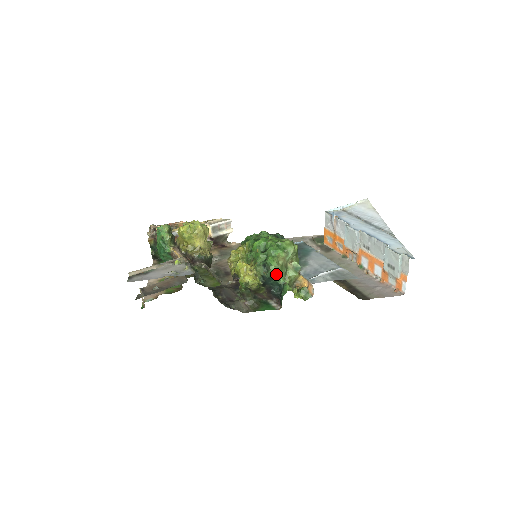
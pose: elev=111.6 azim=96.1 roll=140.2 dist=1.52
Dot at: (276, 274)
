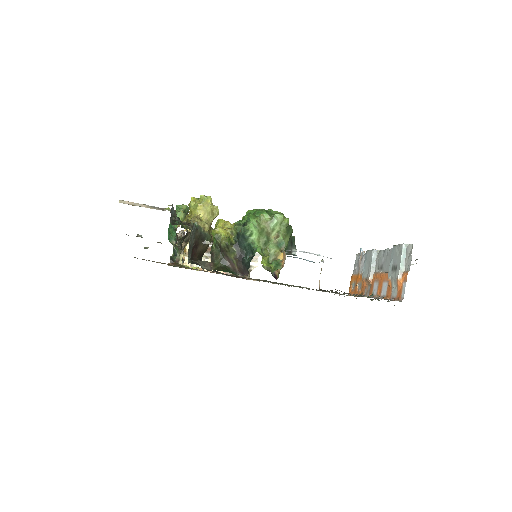
Dot at: (251, 232)
